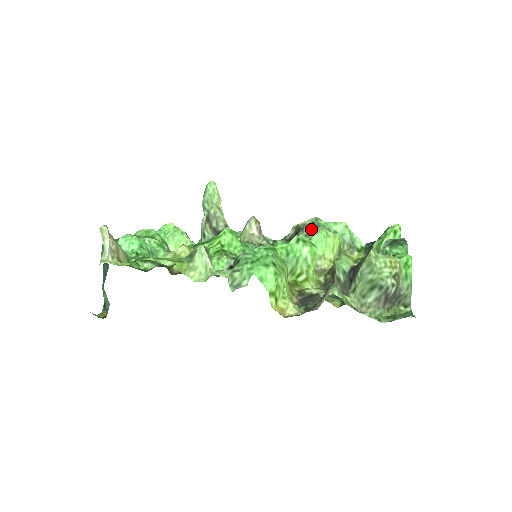
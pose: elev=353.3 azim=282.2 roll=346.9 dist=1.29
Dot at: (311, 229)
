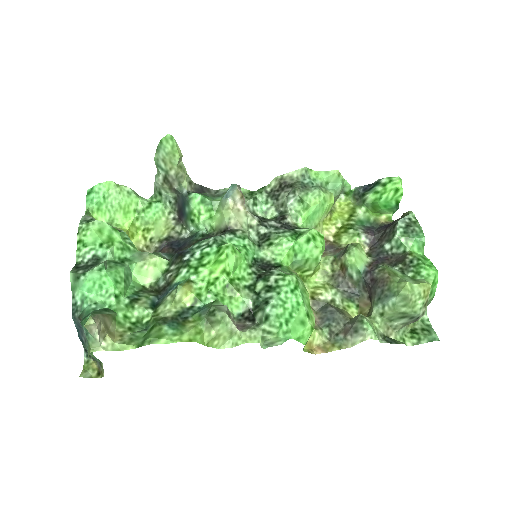
Dot at: (305, 193)
